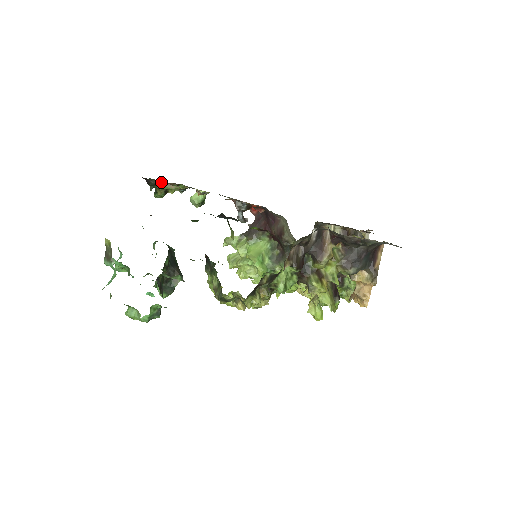
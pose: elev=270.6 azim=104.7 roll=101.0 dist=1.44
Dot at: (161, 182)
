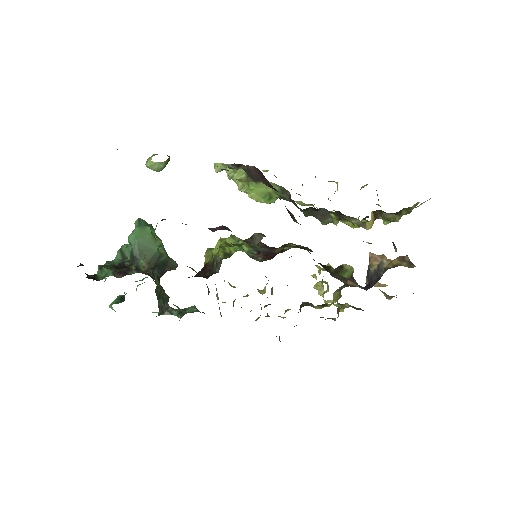
Dot at: occluded
